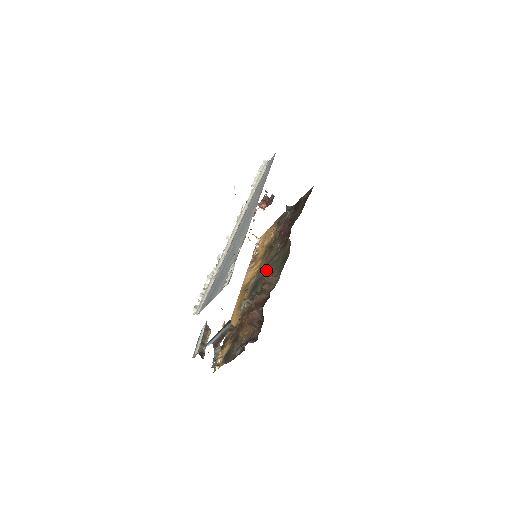
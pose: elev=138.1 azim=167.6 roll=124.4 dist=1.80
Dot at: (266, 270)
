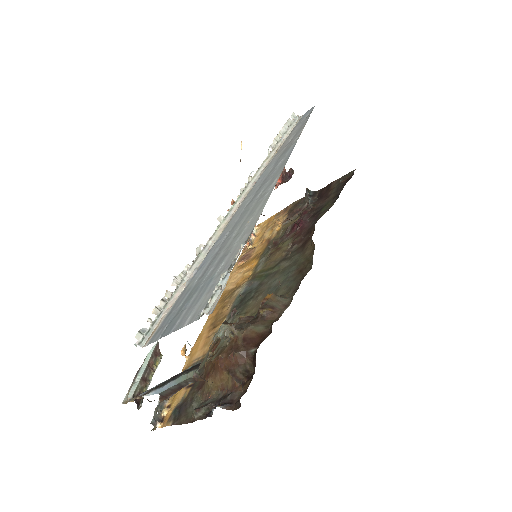
Dot at: (265, 279)
